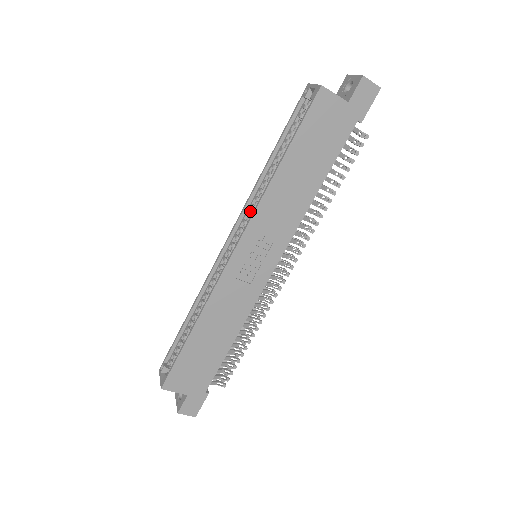
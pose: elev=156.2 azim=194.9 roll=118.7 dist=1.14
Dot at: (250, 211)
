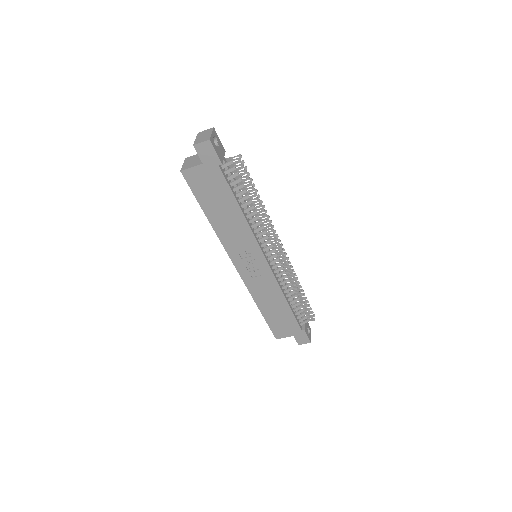
Dot at: occluded
